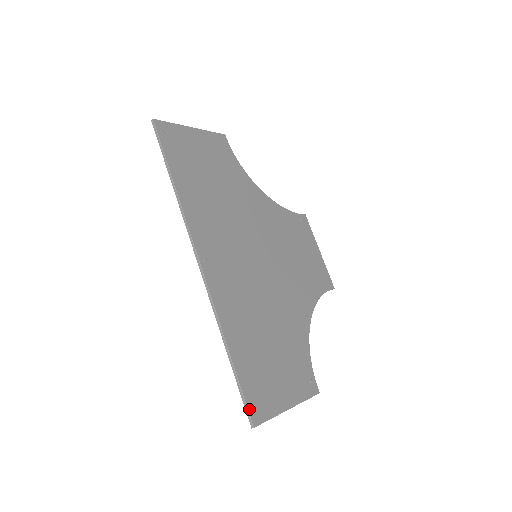
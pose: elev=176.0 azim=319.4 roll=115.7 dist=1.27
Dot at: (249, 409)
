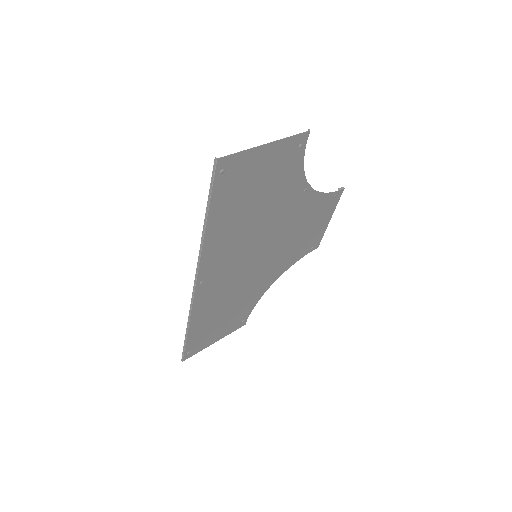
Dot at: (185, 355)
